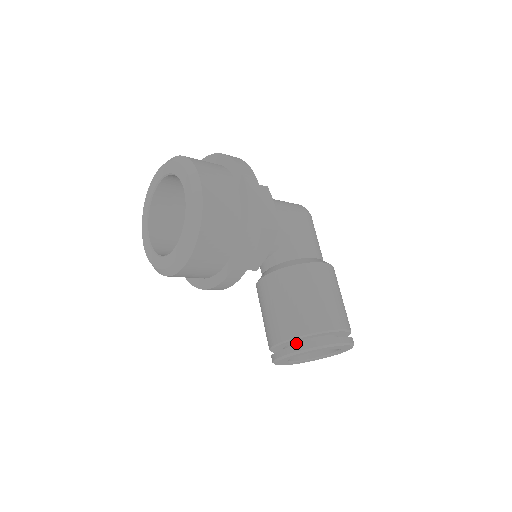
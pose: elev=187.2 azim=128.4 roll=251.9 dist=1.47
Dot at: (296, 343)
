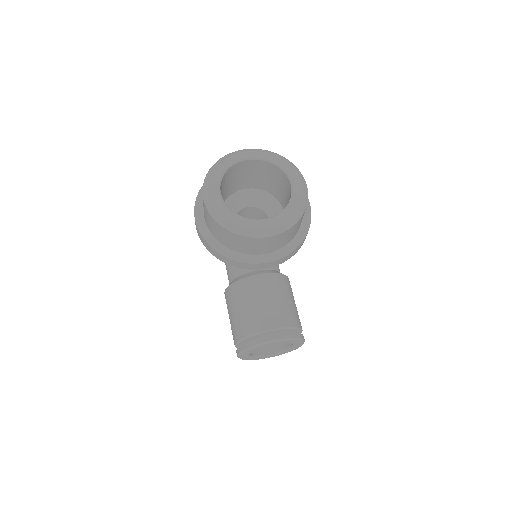
Dot at: (278, 333)
